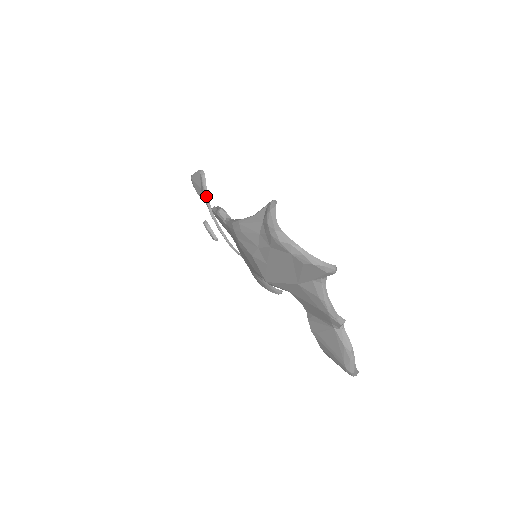
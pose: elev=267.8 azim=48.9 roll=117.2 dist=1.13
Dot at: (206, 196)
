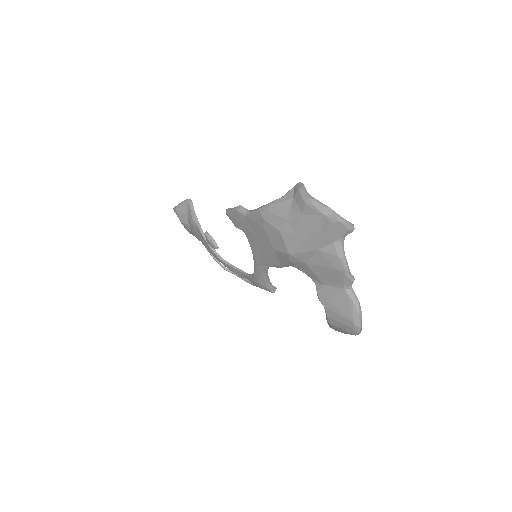
Dot at: (195, 219)
